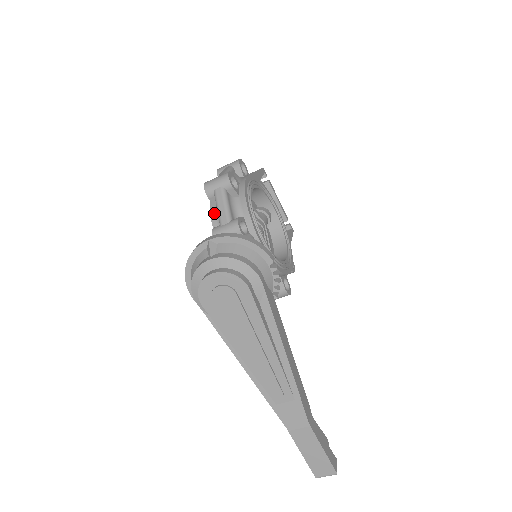
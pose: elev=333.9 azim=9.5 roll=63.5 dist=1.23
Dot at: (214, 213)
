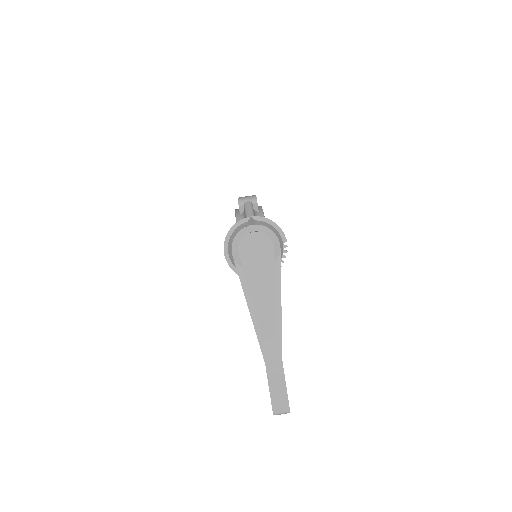
Dot at: (239, 217)
